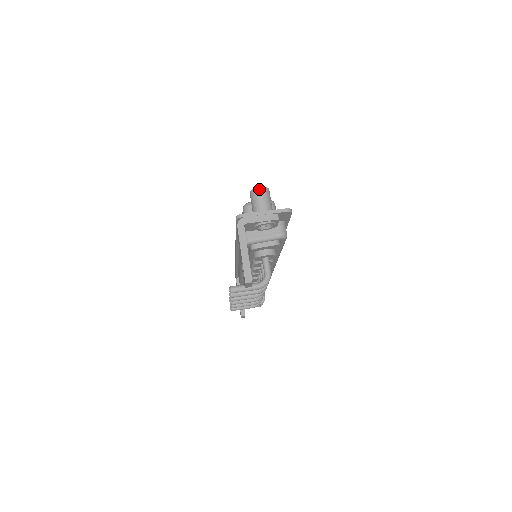
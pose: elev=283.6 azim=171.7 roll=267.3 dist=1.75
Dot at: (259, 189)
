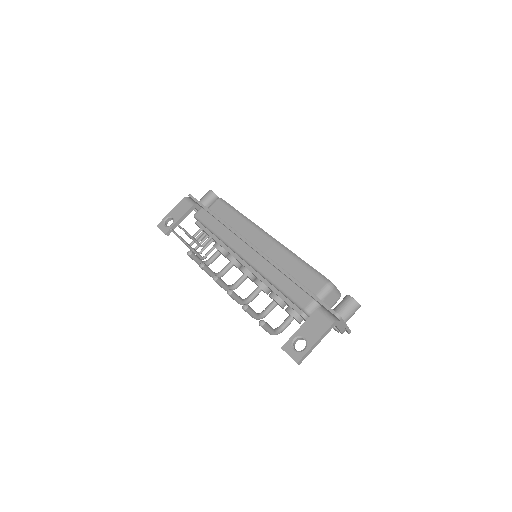
Dot at: (359, 307)
